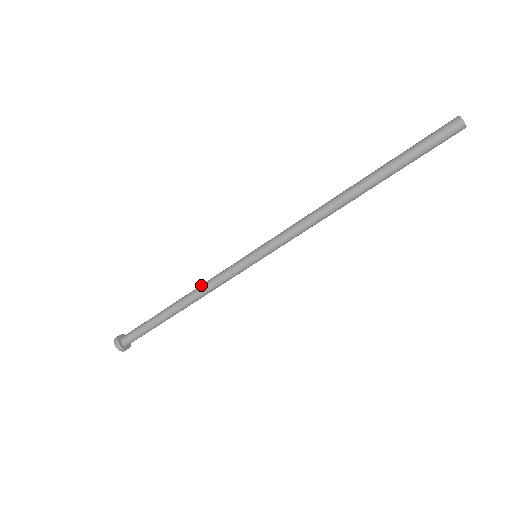
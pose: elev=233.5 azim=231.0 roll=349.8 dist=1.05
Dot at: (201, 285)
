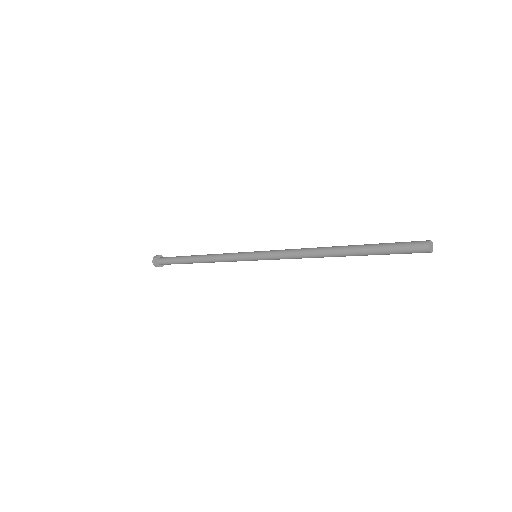
Dot at: (214, 259)
